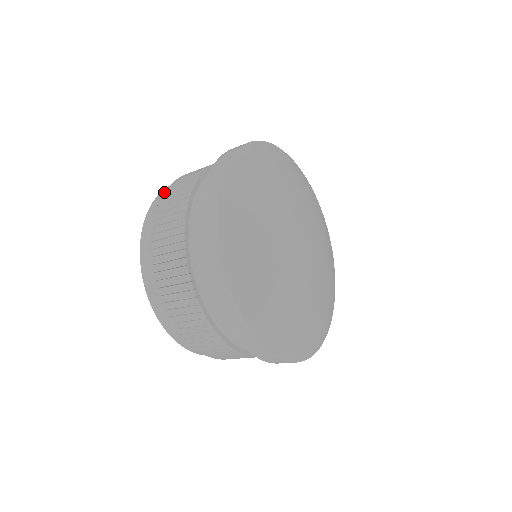
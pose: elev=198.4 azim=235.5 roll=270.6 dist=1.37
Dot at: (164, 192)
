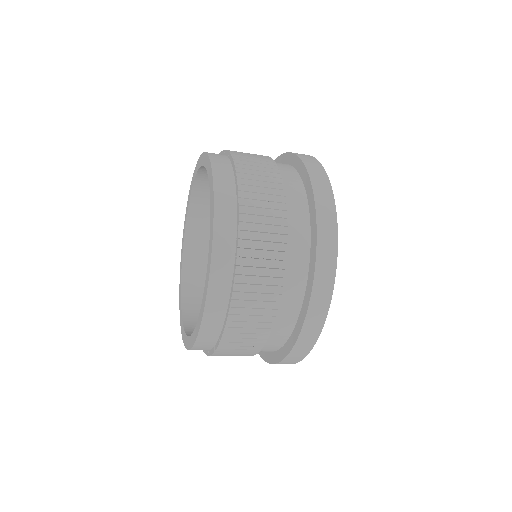
Dot at: (226, 150)
